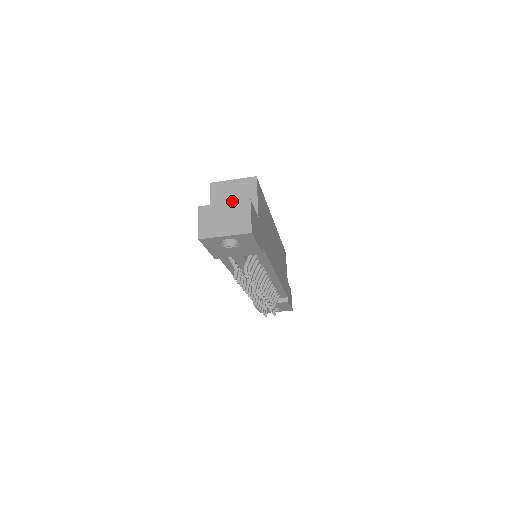
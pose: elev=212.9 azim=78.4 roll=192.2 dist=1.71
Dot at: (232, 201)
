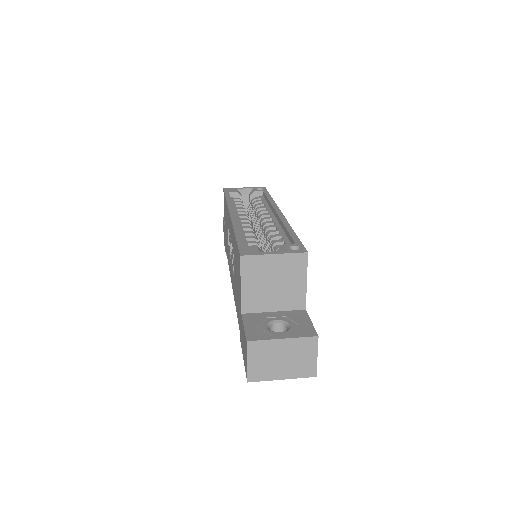
Dot at: (272, 286)
